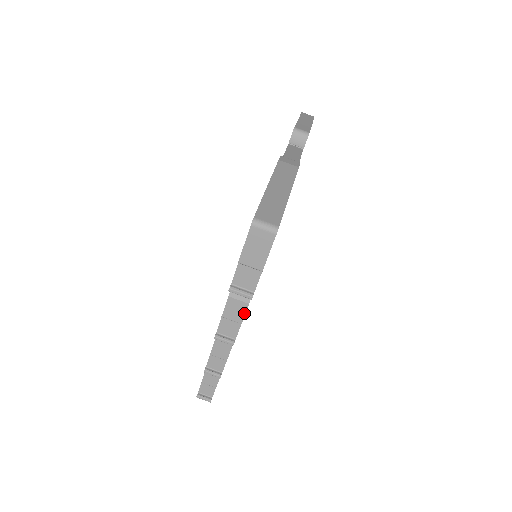
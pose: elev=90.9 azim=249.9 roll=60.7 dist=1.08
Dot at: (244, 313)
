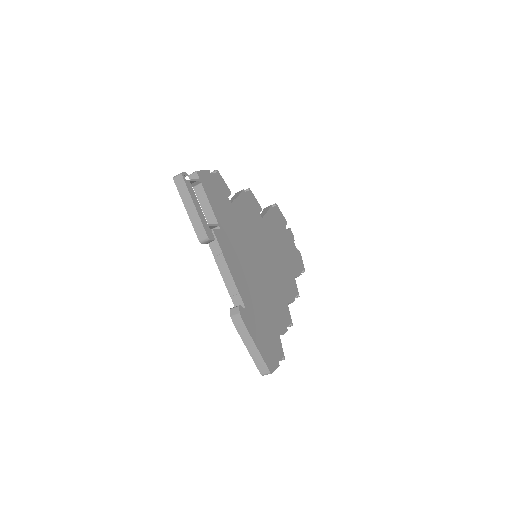
Dot at: occluded
